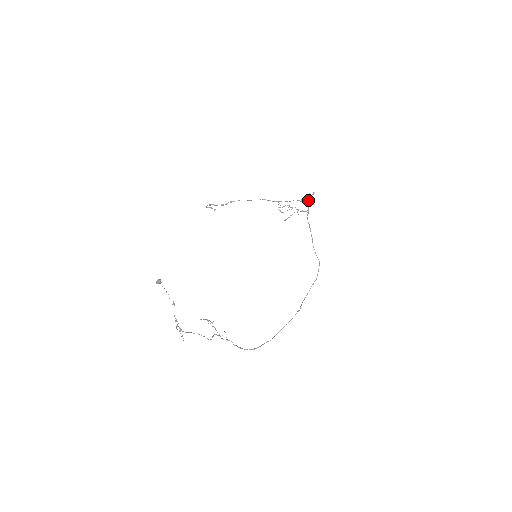
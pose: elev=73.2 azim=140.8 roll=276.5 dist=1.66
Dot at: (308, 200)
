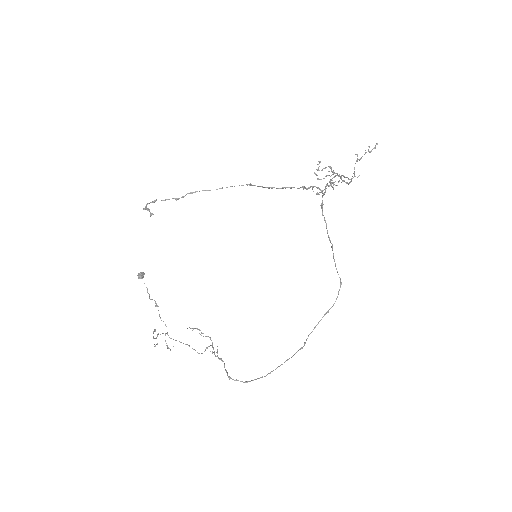
Dot at: (317, 188)
